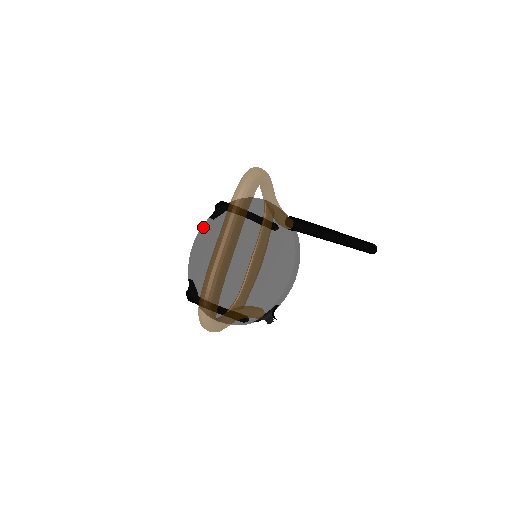
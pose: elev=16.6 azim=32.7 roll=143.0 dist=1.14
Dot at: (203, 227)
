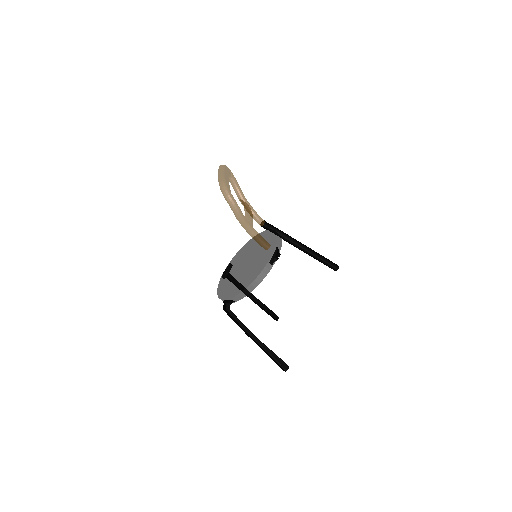
Dot at: (220, 281)
